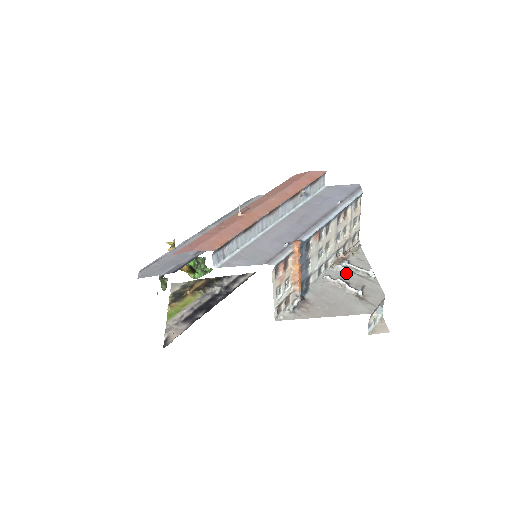
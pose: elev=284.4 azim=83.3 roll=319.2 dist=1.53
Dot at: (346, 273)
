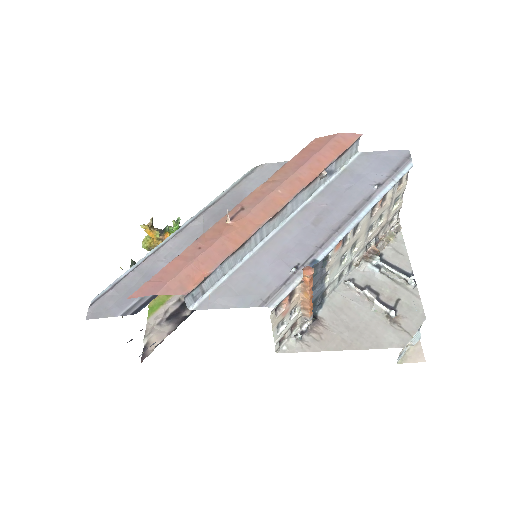
Dot at: (376, 276)
